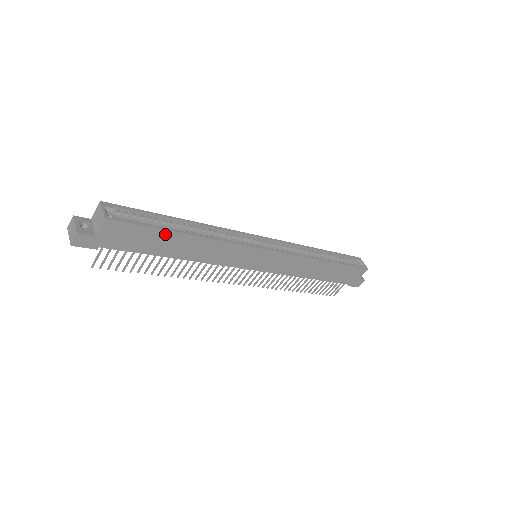
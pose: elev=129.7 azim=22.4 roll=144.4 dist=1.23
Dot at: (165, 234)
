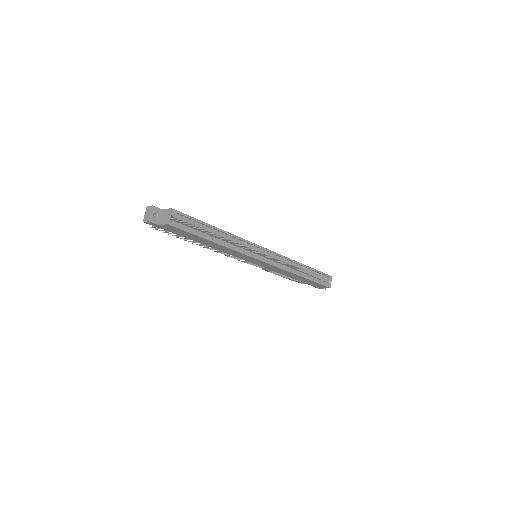
Dot at: (200, 238)
